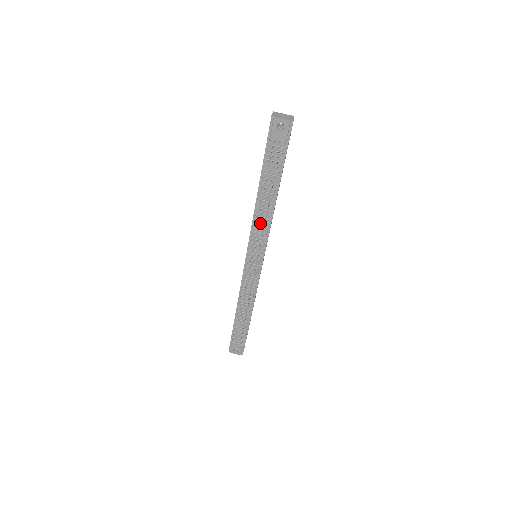
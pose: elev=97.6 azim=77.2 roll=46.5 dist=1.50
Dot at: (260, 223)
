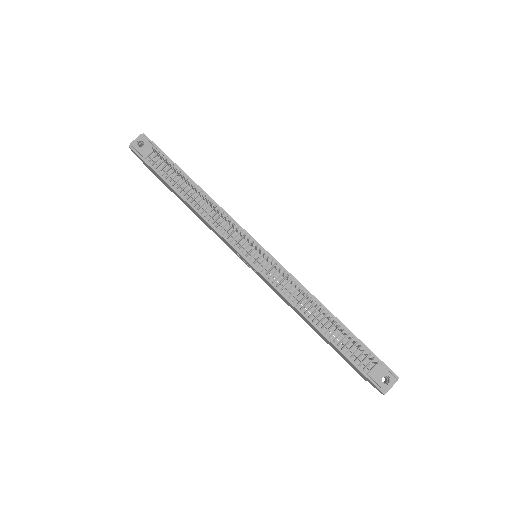
Dot at: (216, 219)
